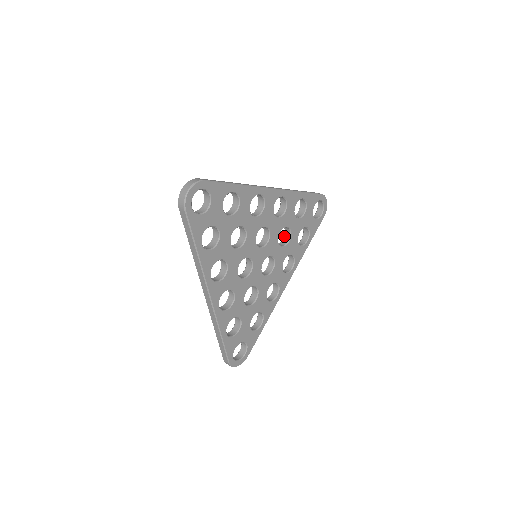
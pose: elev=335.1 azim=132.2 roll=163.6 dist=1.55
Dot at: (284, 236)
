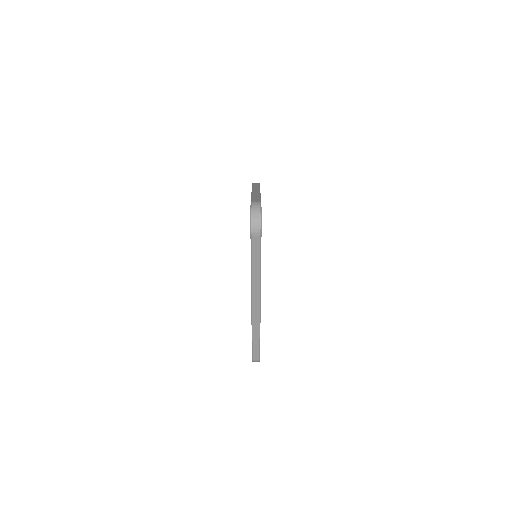
Dot at: occluded
